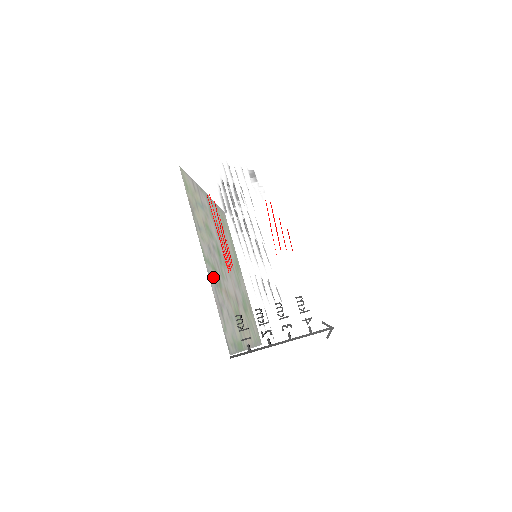
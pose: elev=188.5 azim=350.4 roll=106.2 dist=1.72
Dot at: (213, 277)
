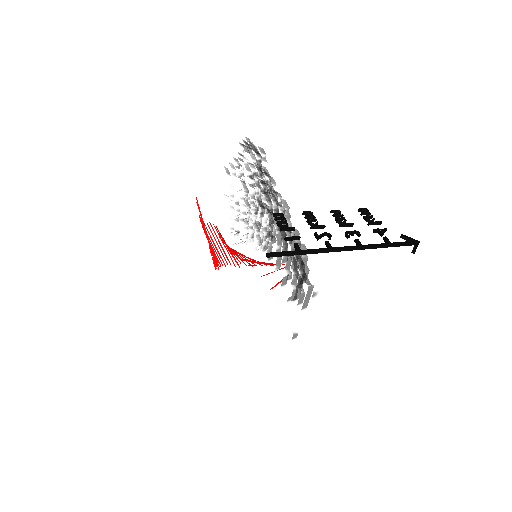
Dot at: occluded
